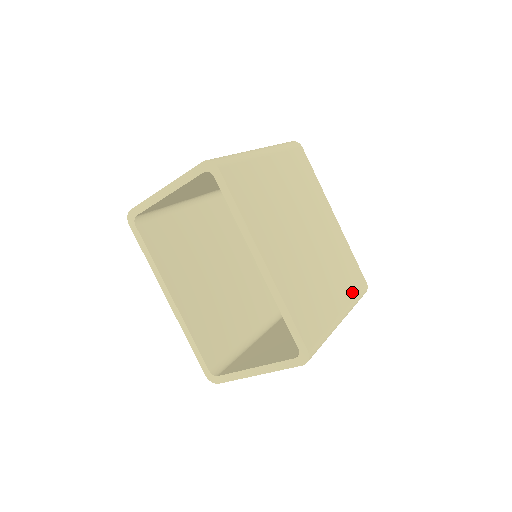
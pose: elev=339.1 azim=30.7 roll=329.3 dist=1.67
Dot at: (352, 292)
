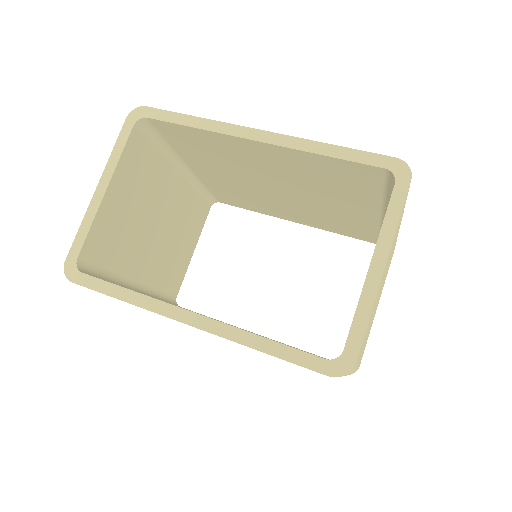
Dot at: occluded
